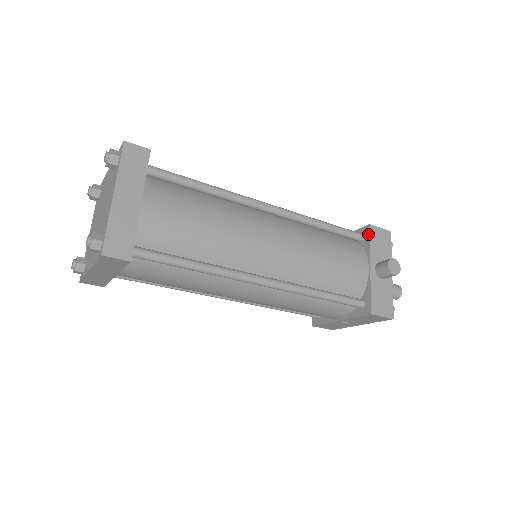
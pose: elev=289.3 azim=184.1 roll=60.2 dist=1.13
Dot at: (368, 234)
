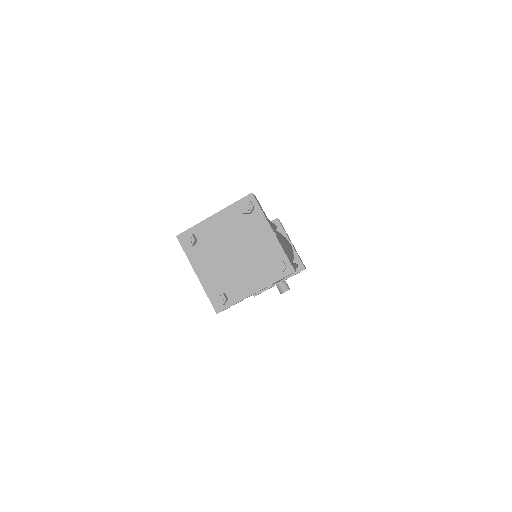
Dot at: (299, 271)
